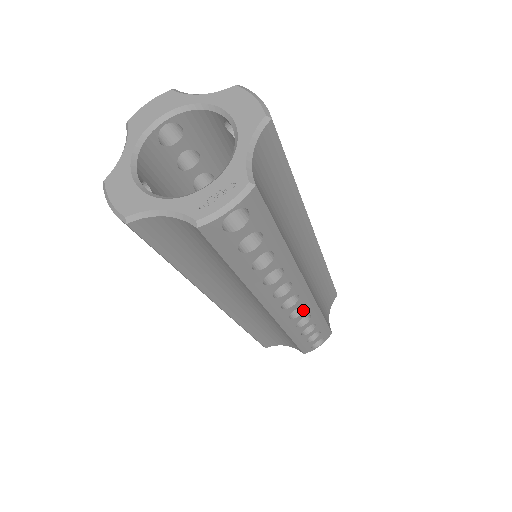
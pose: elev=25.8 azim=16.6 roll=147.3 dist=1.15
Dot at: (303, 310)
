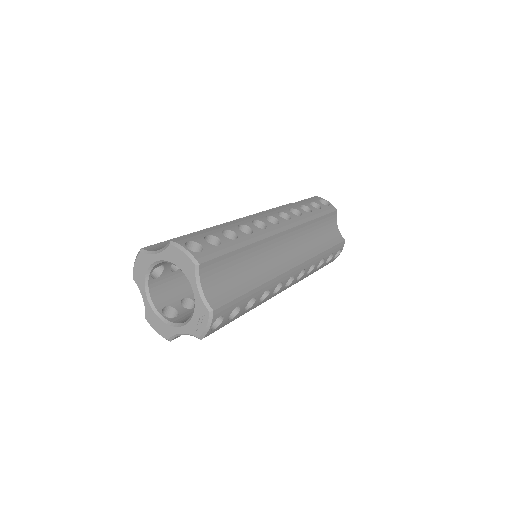
Dot at: (304, 270)
